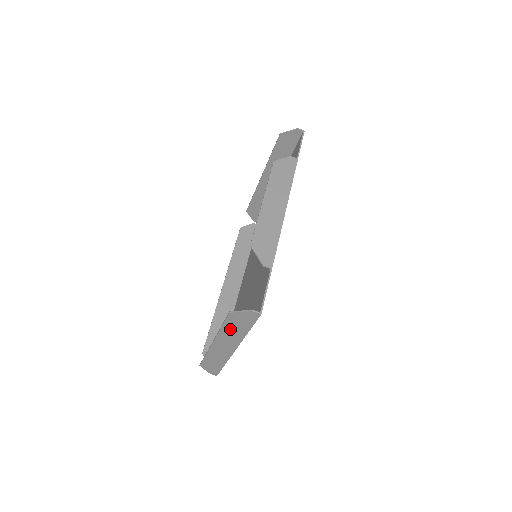
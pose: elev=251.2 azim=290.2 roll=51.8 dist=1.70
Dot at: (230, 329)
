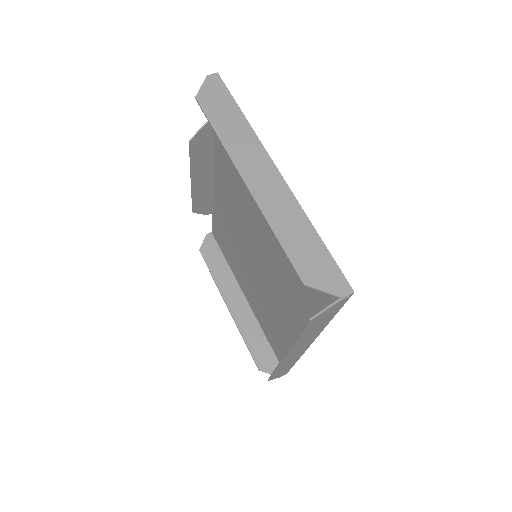
Dot at: (226, 127)
